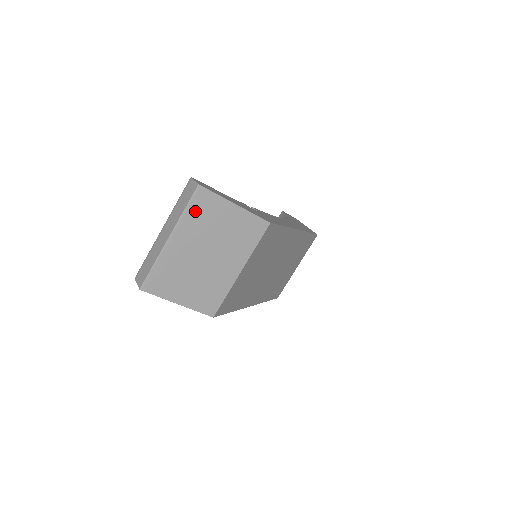
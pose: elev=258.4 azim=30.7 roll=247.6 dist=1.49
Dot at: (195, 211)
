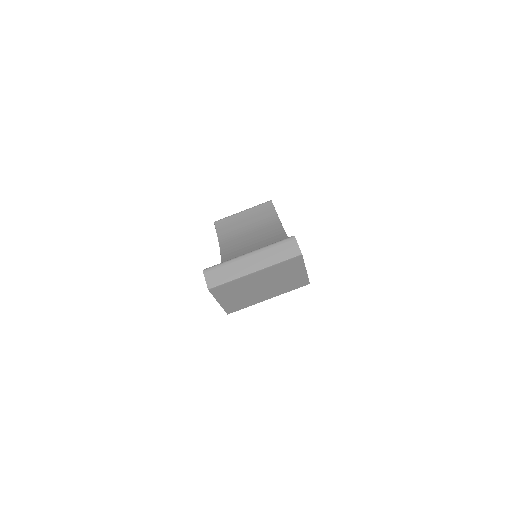
Dot at: (284, 265)
